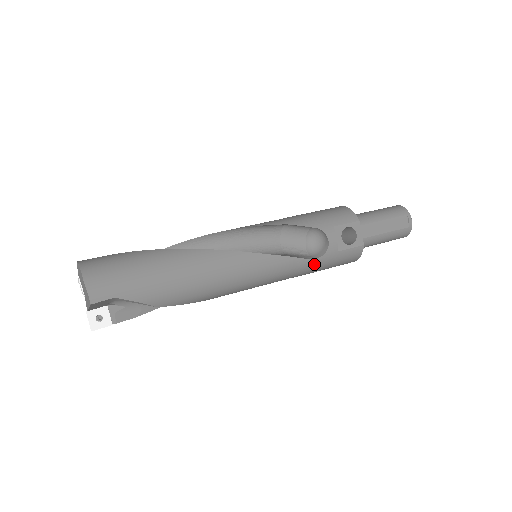
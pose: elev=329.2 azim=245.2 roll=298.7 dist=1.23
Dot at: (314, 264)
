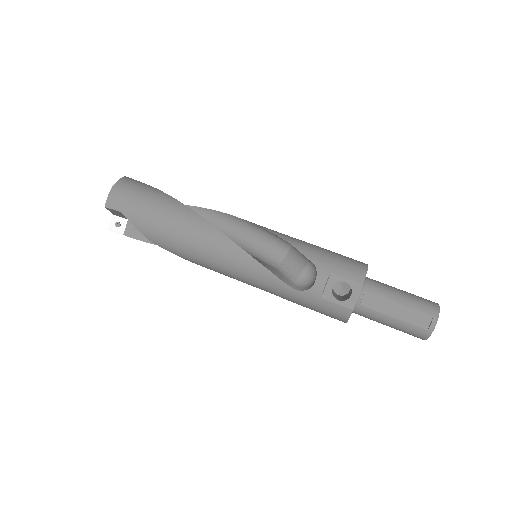
Dot at: (292, 293)
